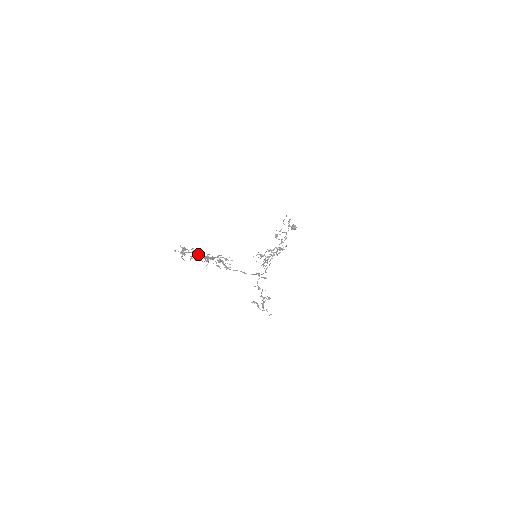
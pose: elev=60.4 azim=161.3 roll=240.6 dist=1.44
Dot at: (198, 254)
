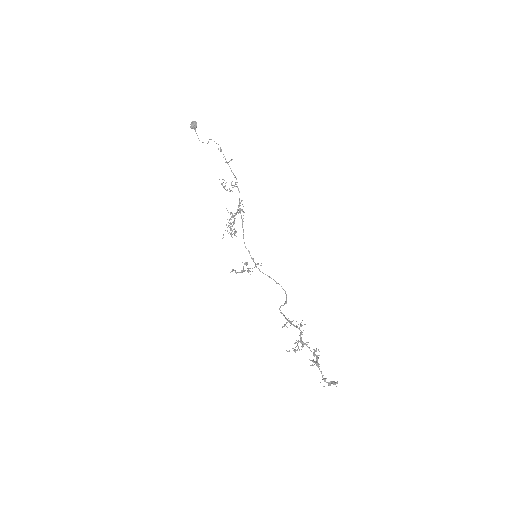
Dot at: (317, 361)
